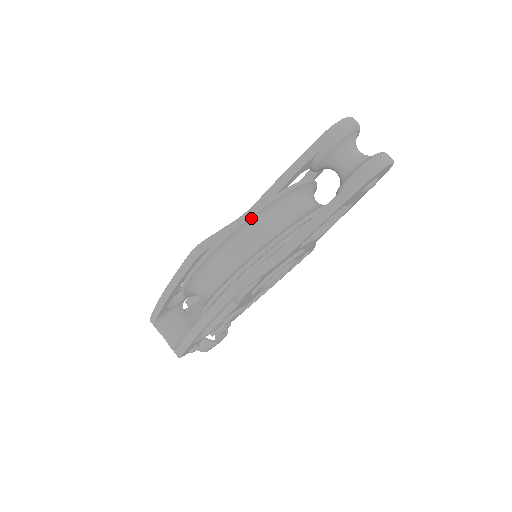
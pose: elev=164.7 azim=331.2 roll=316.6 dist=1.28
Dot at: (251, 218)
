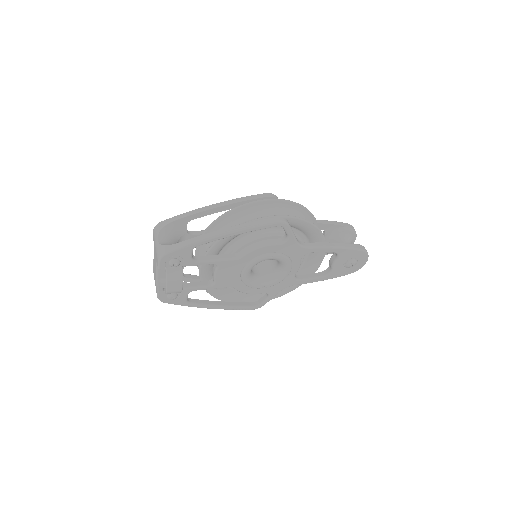
Dot at: (306, 211)
